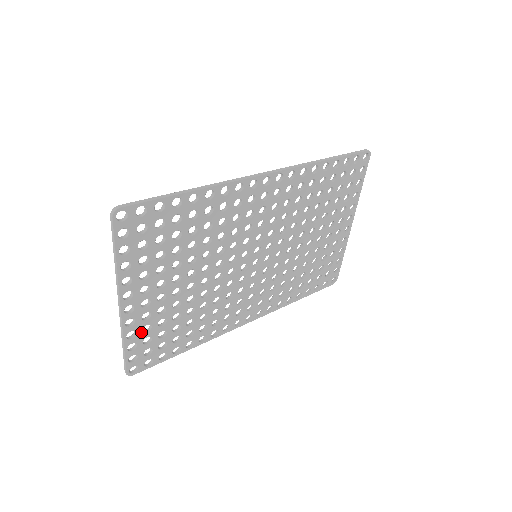
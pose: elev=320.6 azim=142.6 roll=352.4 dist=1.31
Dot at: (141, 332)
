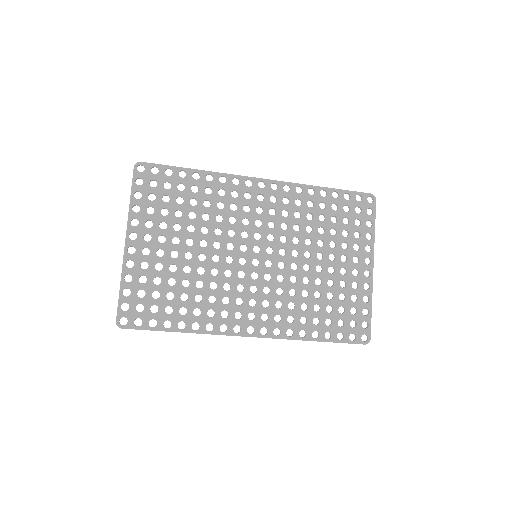
Dot at: (137, 280)
